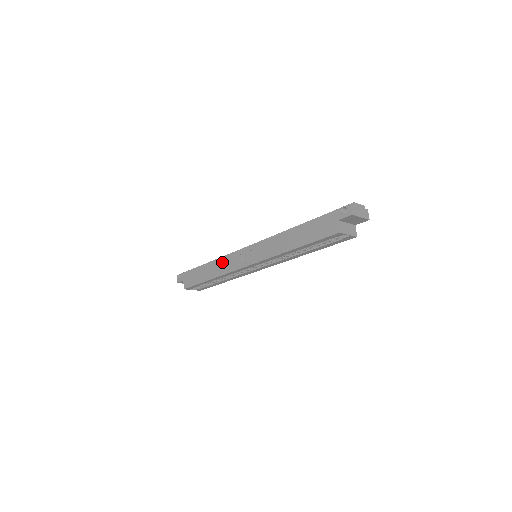
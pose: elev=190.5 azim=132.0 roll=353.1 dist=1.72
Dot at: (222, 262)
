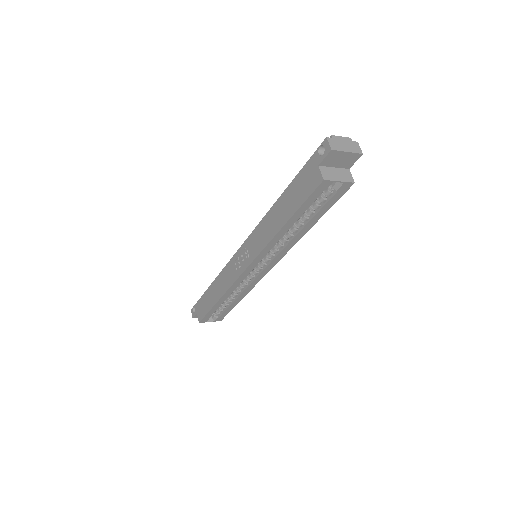
Dot at: (223, 276)
